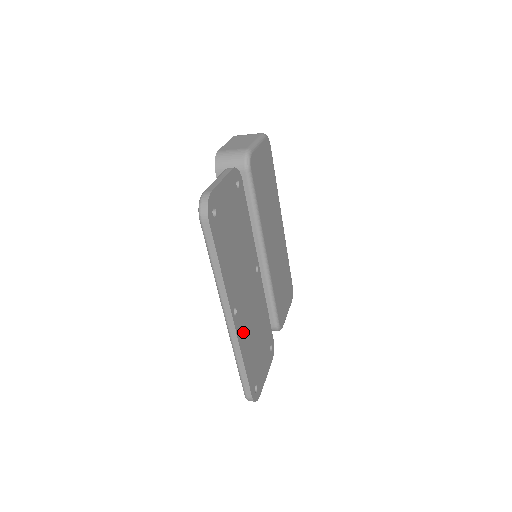
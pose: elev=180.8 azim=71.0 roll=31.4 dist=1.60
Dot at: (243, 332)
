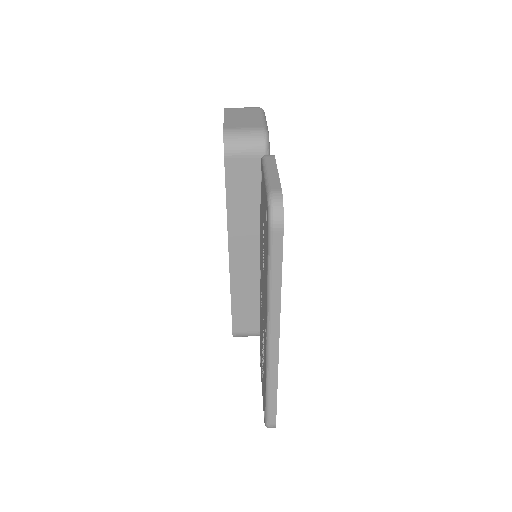
Dot at: occluded
